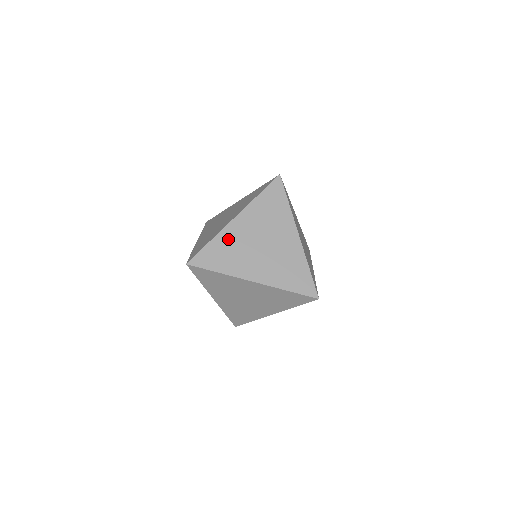
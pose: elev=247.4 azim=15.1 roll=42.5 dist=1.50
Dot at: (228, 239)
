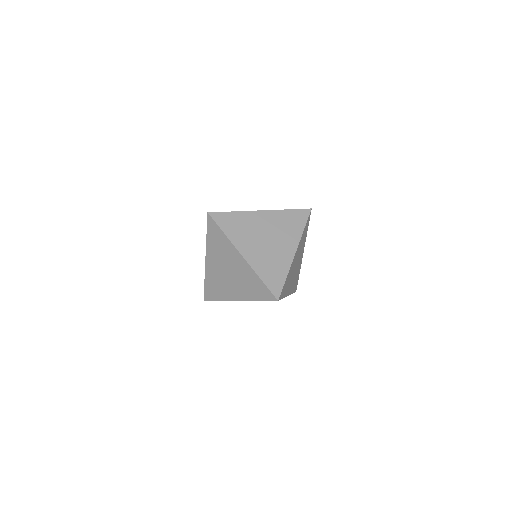
Dot at: (247, 219)
